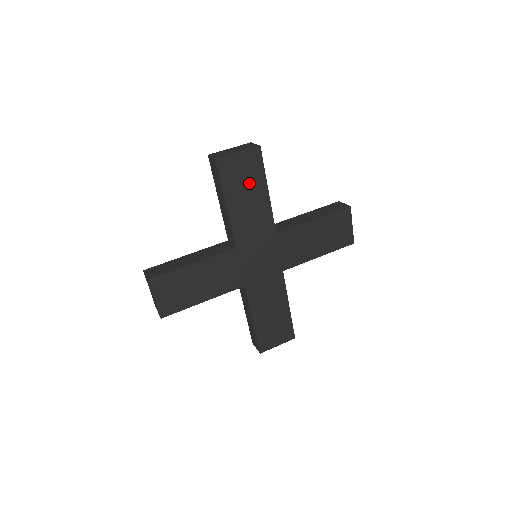
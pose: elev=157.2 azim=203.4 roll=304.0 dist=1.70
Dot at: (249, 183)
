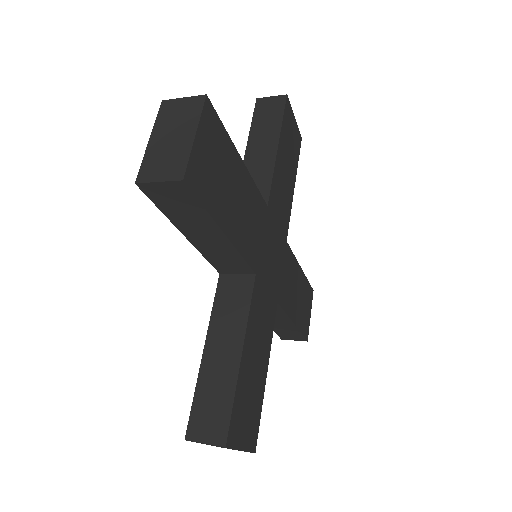
Dot at: (291, 155)
